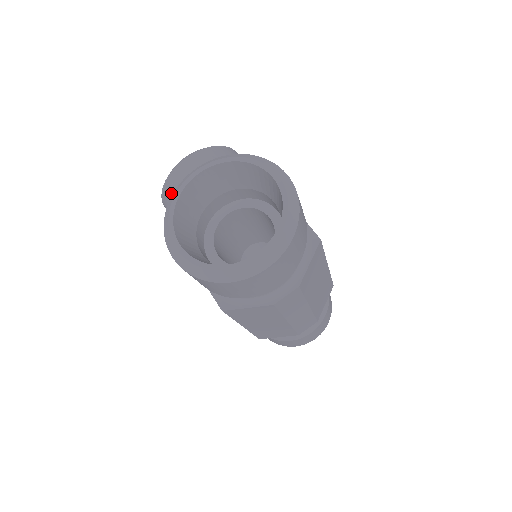
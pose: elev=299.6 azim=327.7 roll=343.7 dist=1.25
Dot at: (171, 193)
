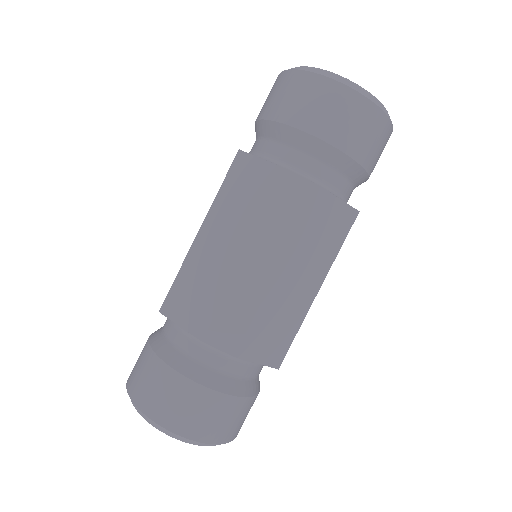
Dot at: occluded
